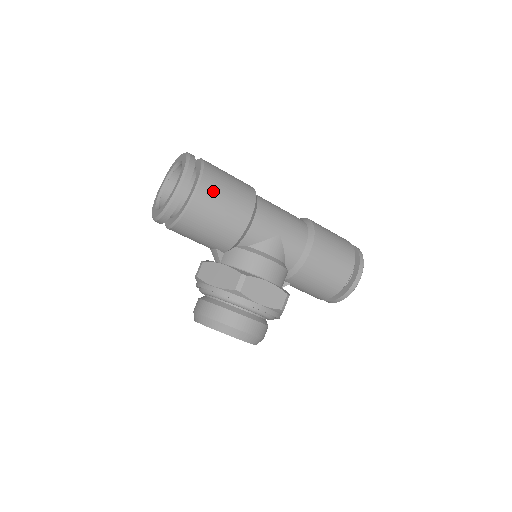
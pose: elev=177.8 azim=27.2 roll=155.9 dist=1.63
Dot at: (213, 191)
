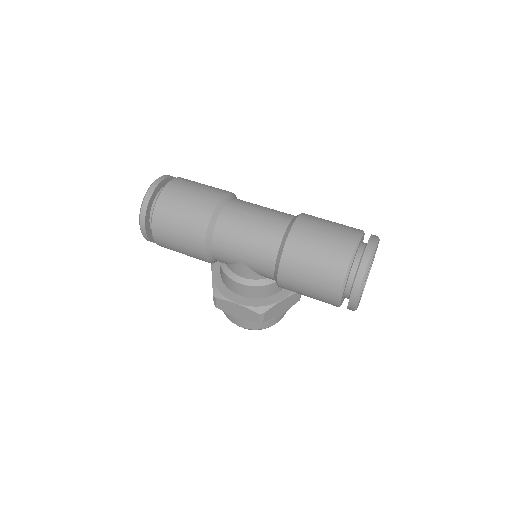
Dot at: (164, 235)
